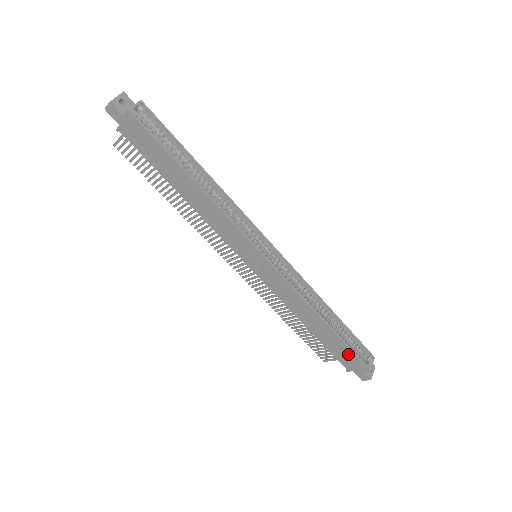
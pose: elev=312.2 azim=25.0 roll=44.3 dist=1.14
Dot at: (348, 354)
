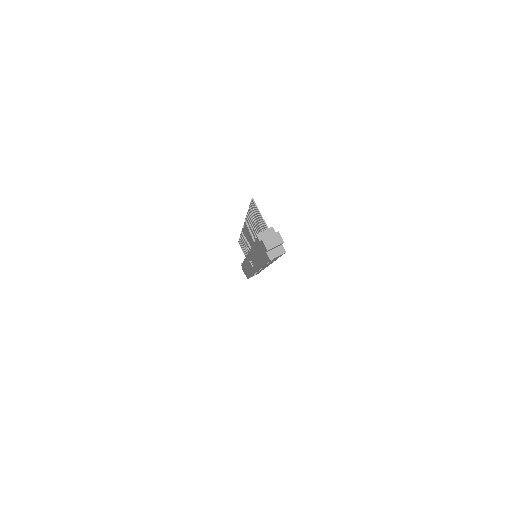
Dot at: (247, 274)
